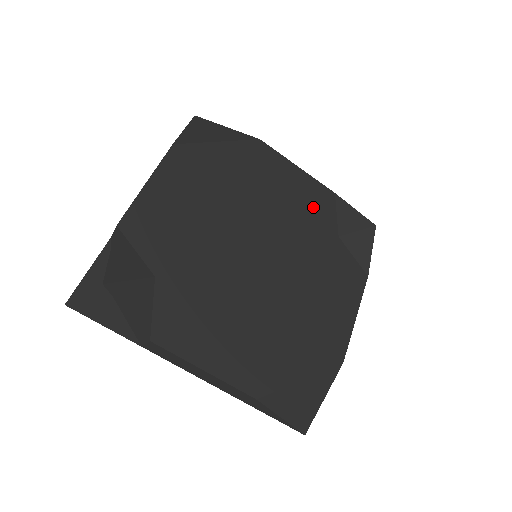
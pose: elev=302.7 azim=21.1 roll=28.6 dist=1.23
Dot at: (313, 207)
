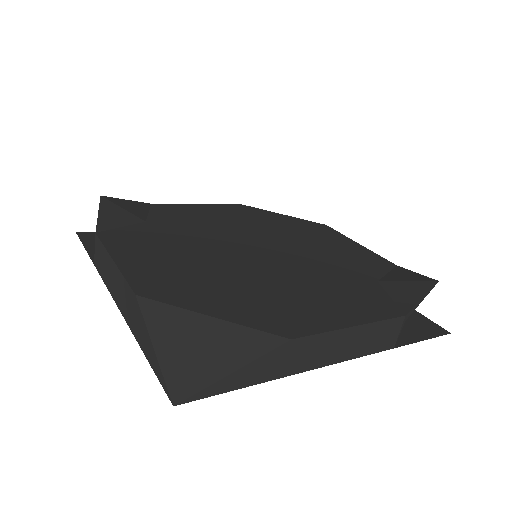
Dot at: (356, 260)
